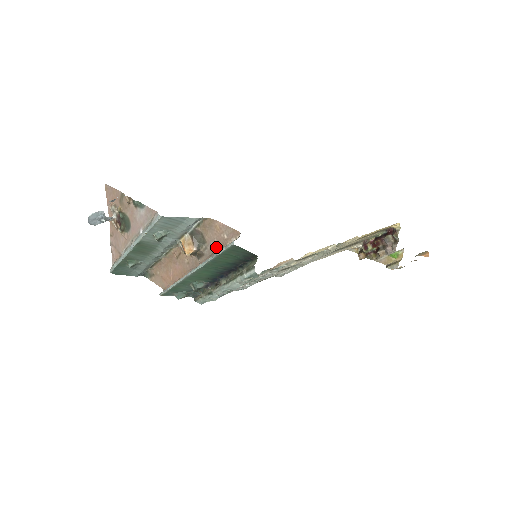
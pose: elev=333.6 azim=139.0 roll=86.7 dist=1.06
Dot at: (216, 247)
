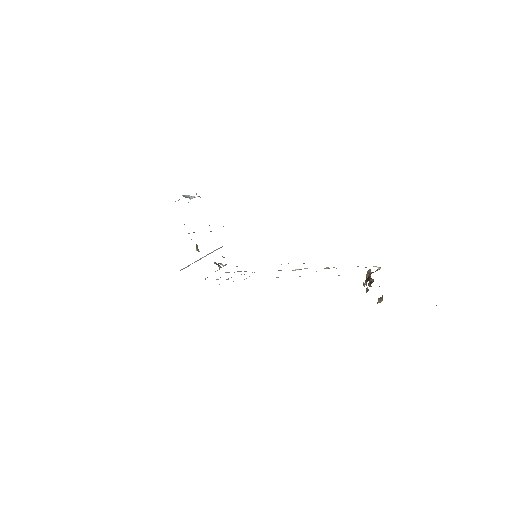
Dot at: occluded
